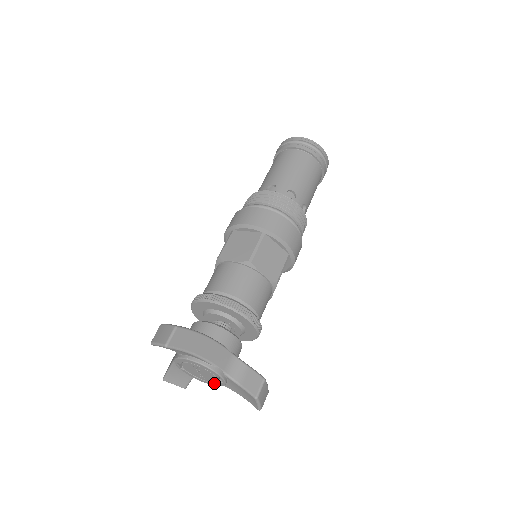
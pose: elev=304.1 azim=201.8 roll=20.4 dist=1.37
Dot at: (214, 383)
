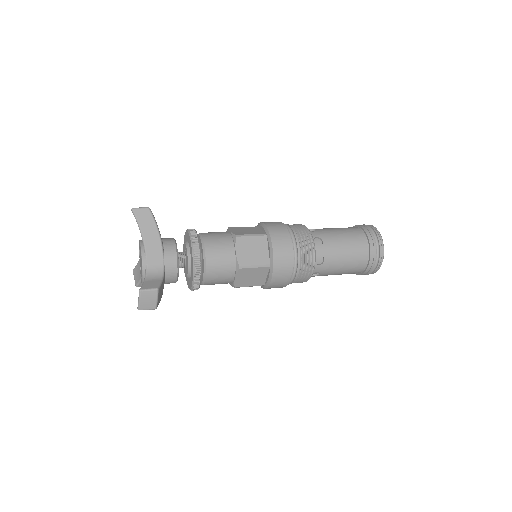
Dot at: occluded
